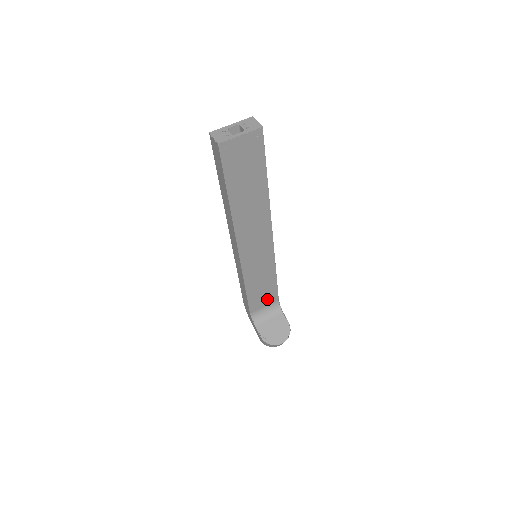
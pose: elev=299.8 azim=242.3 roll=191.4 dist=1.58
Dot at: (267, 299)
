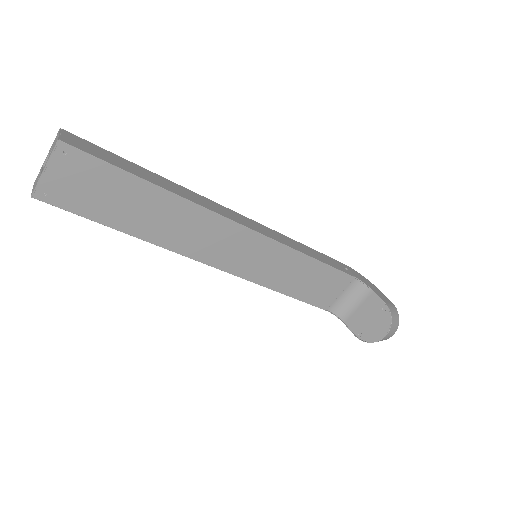
Dot at: (335, 286)
